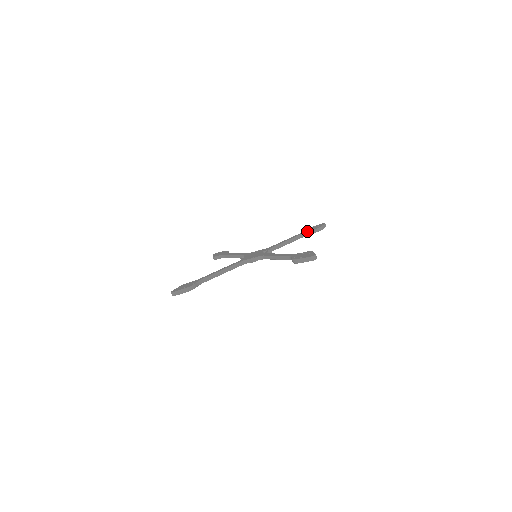
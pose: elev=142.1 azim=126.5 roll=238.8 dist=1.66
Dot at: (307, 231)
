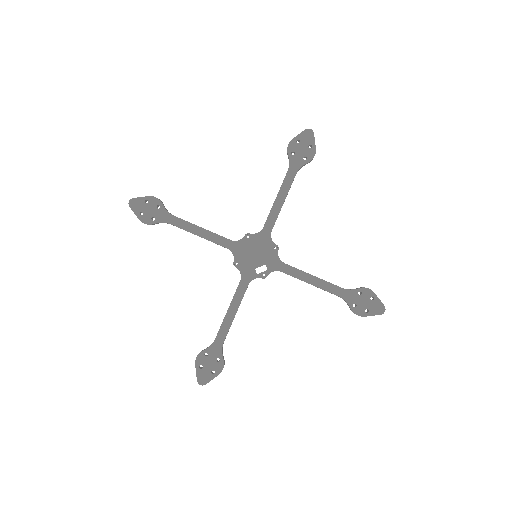
Dot at: (345, 299)
